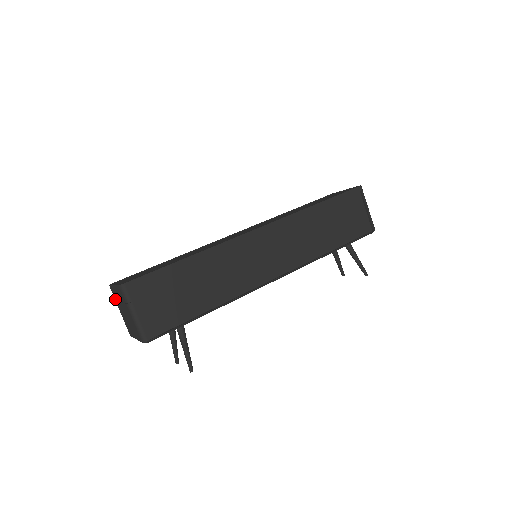
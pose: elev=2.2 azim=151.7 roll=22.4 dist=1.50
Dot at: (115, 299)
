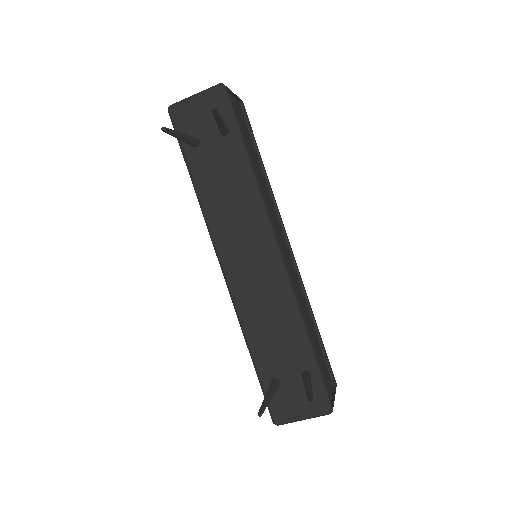
Dot at: occluded
